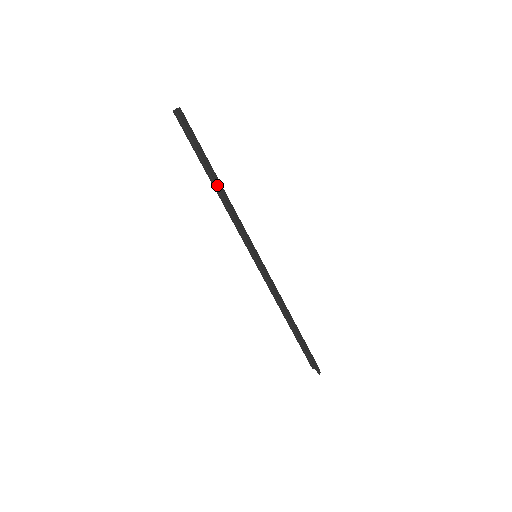
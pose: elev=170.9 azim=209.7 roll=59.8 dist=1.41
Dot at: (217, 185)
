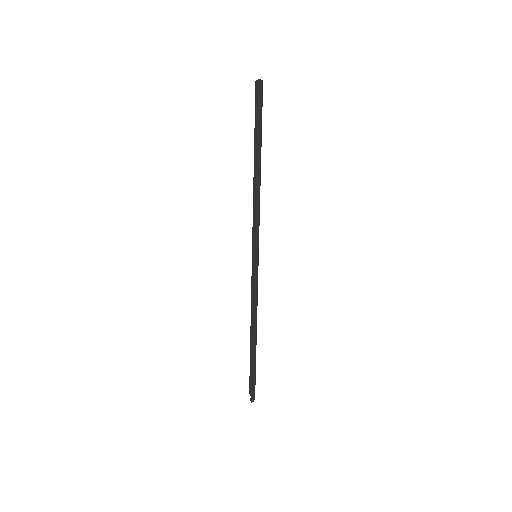
Dot at: (256, 169)
